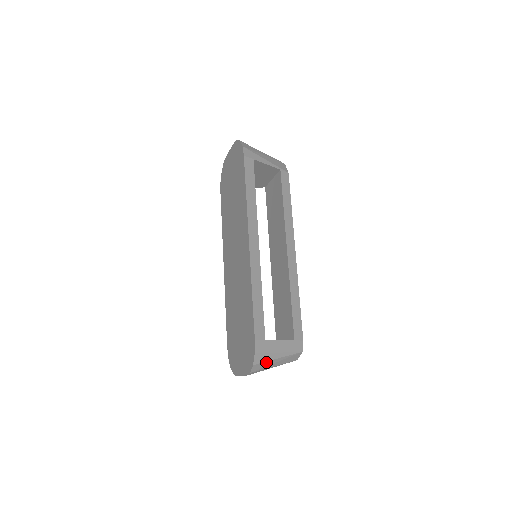
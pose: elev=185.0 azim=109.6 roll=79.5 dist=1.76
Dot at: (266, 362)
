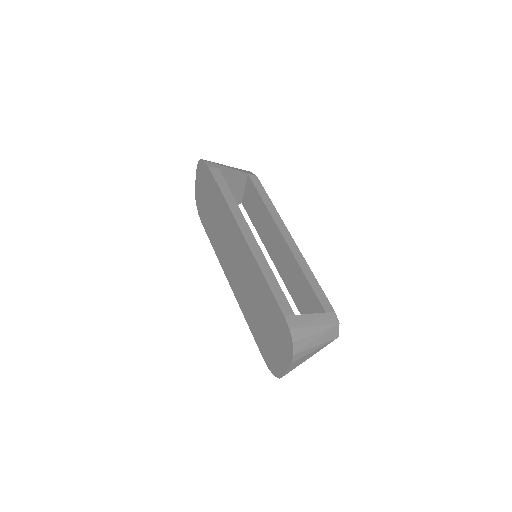
Dot at: (305, 339)
